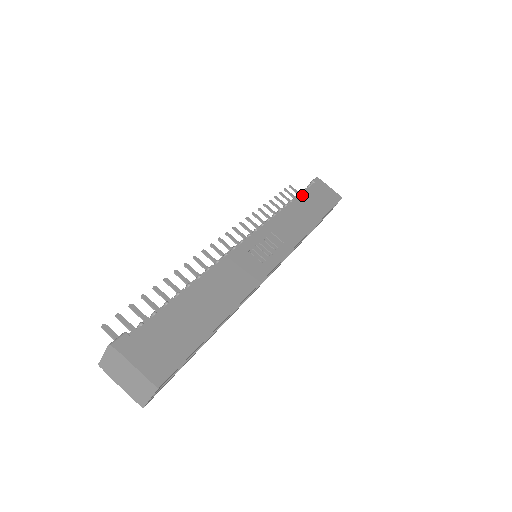
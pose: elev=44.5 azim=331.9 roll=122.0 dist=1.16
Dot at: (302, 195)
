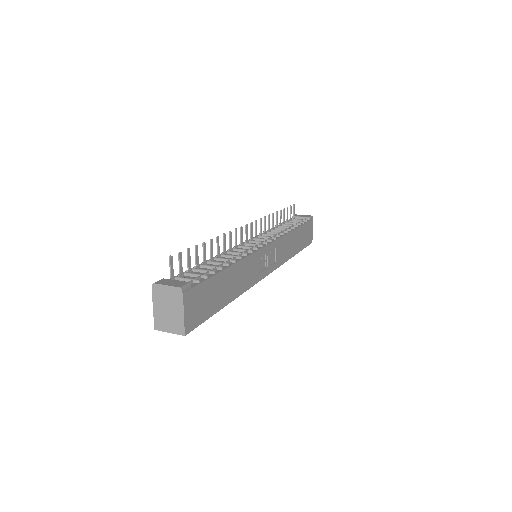
Dot at: (301, 227)
